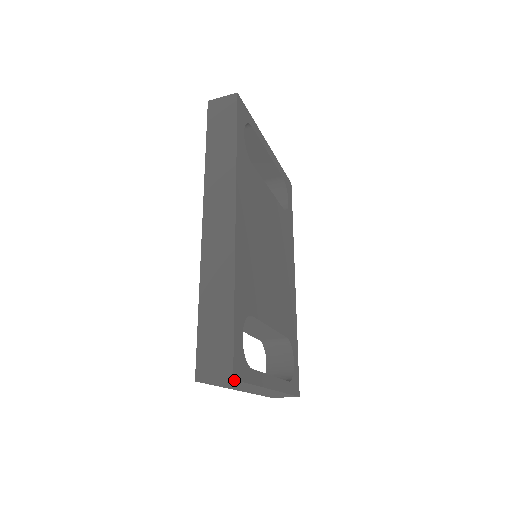
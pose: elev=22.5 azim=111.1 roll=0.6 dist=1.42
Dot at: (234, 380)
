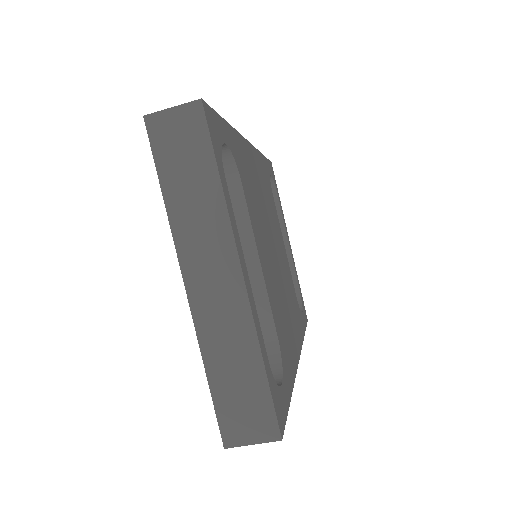
Dot at: (201, 111)
